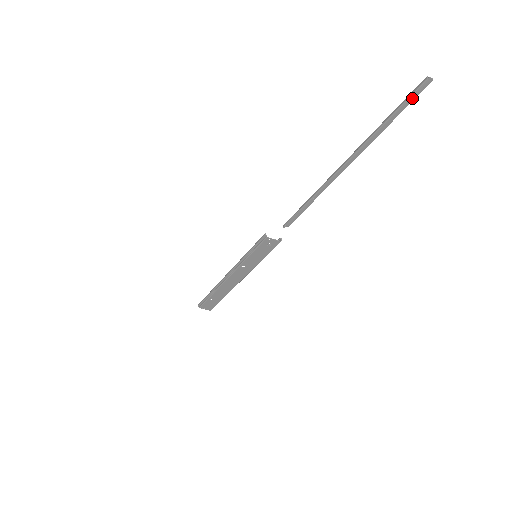
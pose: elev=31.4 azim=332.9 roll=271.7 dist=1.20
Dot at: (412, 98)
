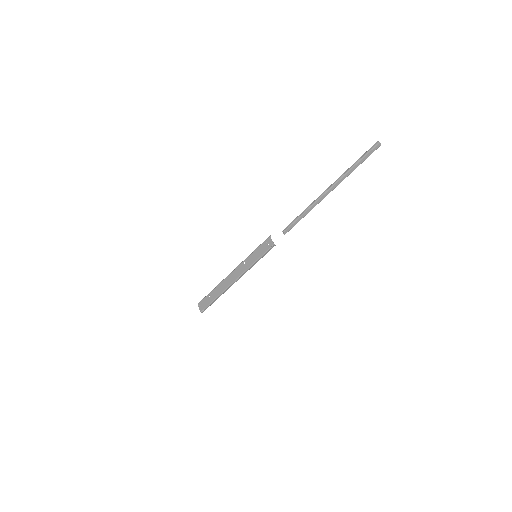
Dot at: (370, 153)
